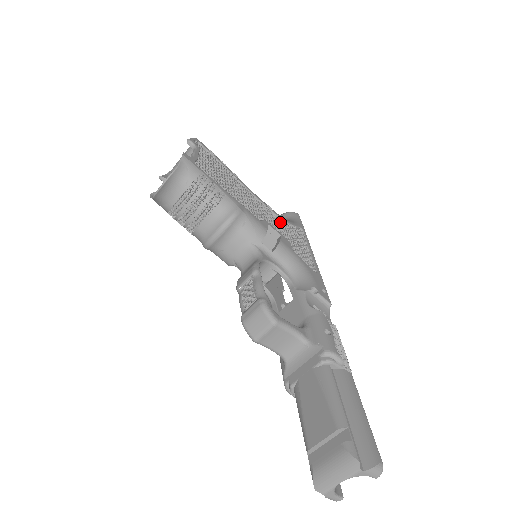
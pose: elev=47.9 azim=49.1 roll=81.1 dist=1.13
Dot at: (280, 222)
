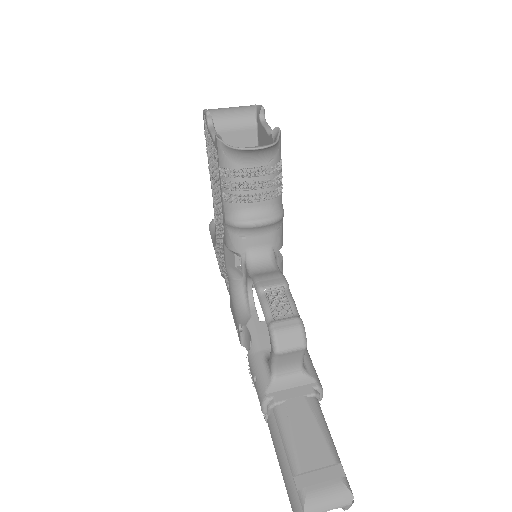
Dot at: occluded
